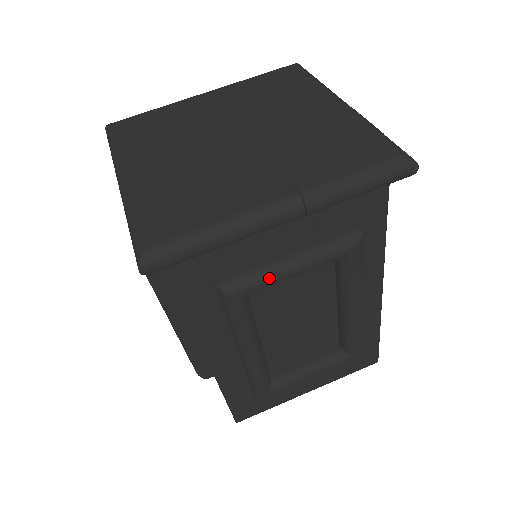
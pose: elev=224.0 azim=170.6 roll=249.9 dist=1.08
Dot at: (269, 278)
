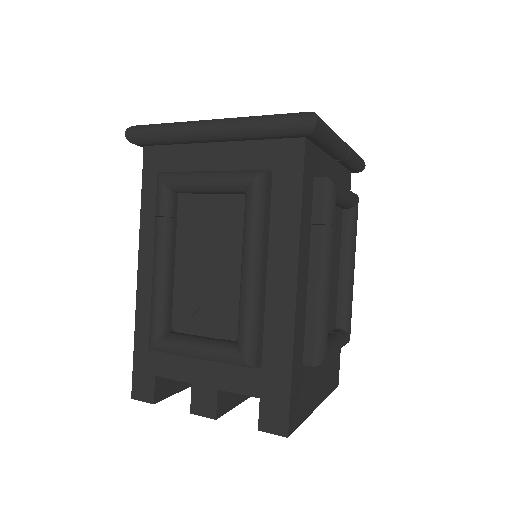
Dot at: (343, 189)
